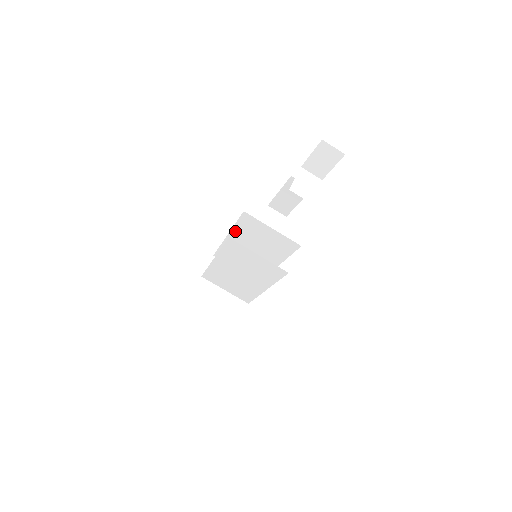
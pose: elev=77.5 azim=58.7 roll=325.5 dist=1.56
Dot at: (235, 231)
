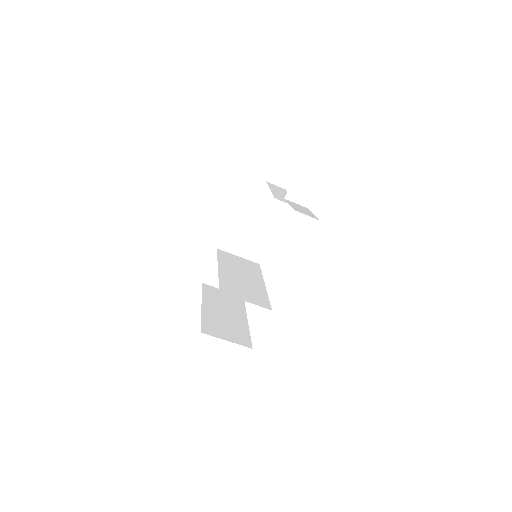
Dot at: occluded
